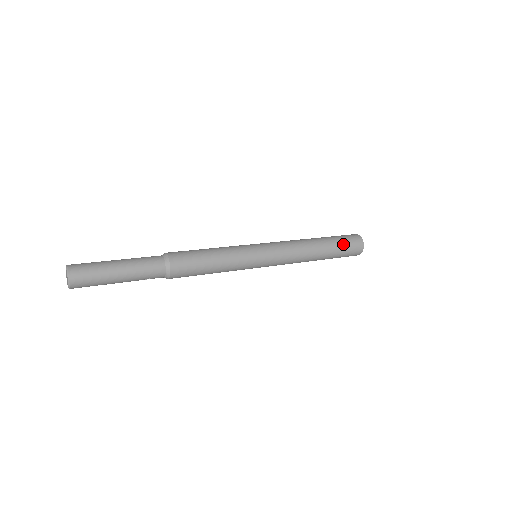
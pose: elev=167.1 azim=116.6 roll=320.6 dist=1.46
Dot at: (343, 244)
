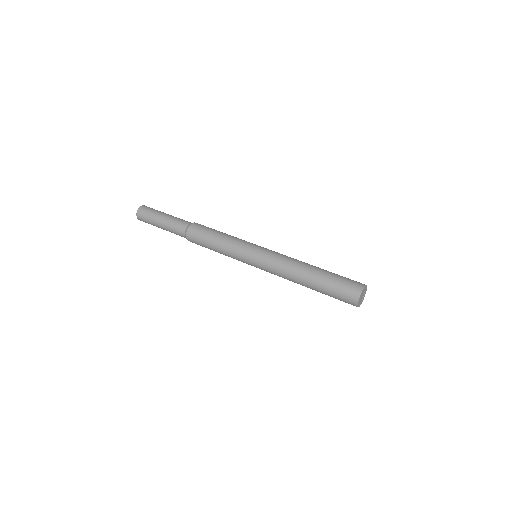
Dot at: (333, 289)
